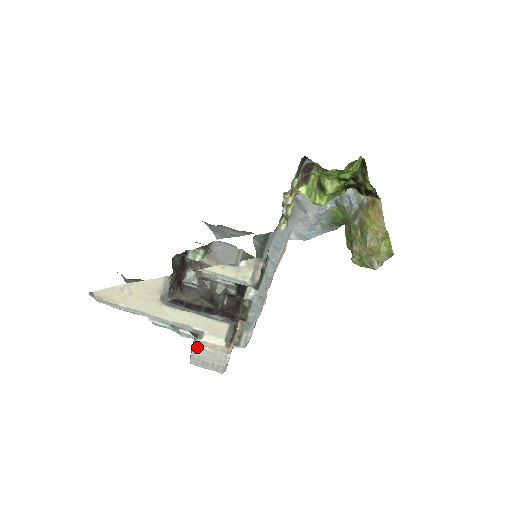
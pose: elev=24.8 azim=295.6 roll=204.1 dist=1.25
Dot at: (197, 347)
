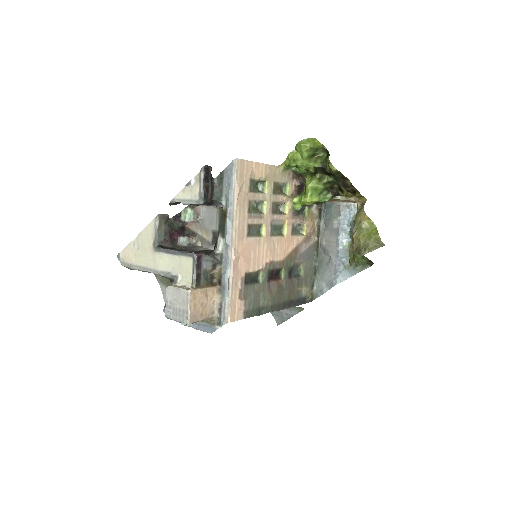
Dot at: (169, 288)
